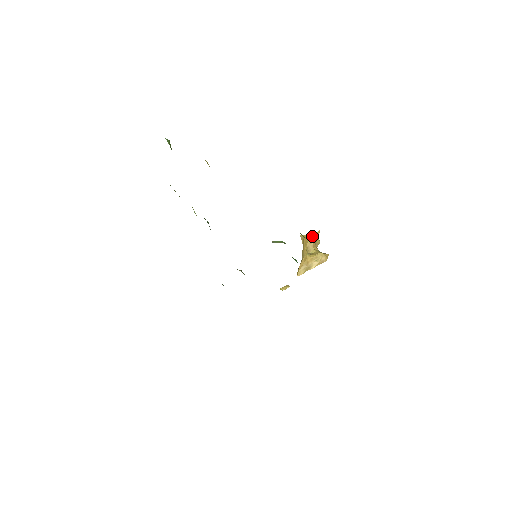
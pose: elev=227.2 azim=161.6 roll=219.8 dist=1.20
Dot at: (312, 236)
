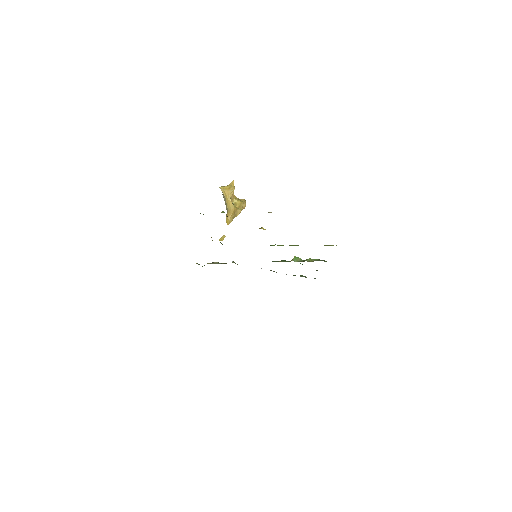
Dot at: (232, 188)
